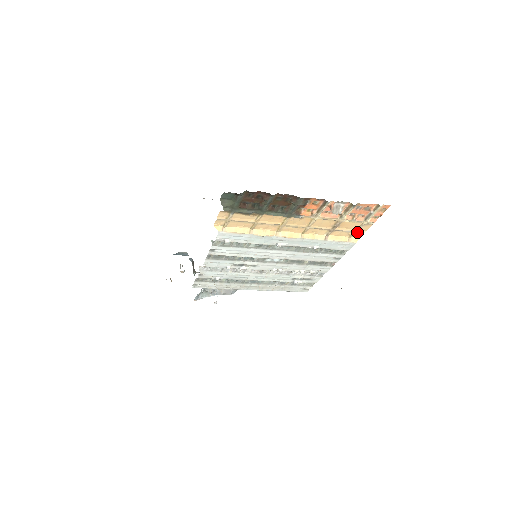
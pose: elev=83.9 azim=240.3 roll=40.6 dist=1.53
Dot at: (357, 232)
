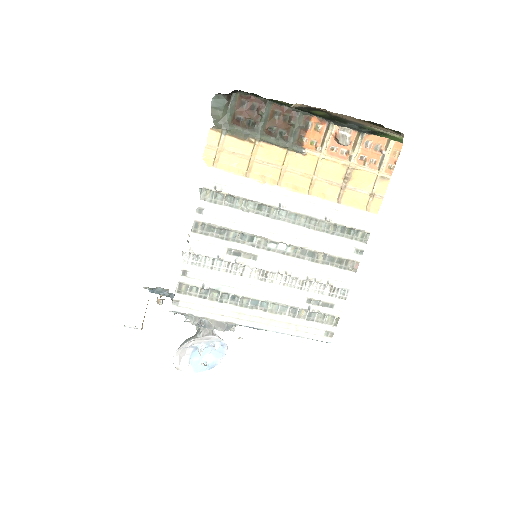
Dot at: (374, 195)
